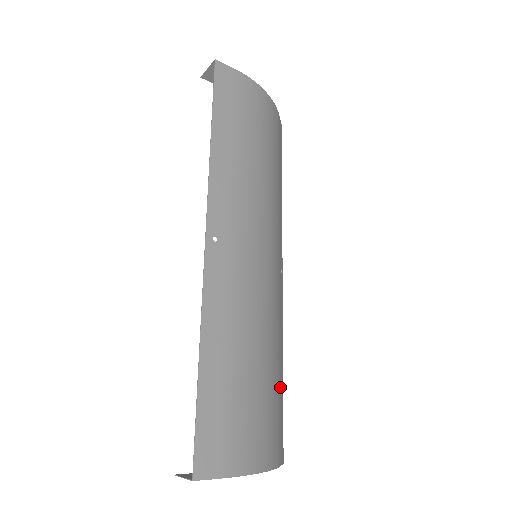
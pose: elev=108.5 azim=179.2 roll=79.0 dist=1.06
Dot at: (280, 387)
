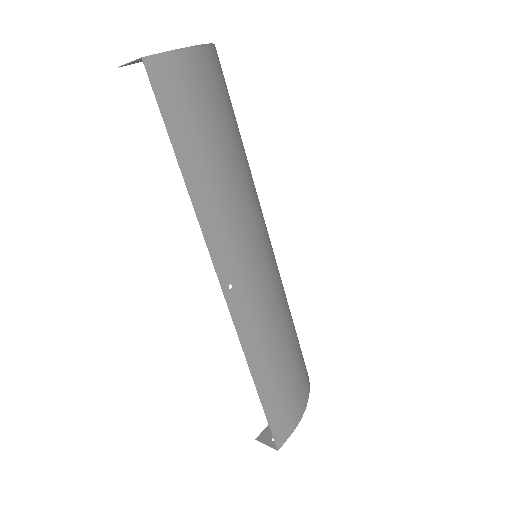
Dot at: occluded
